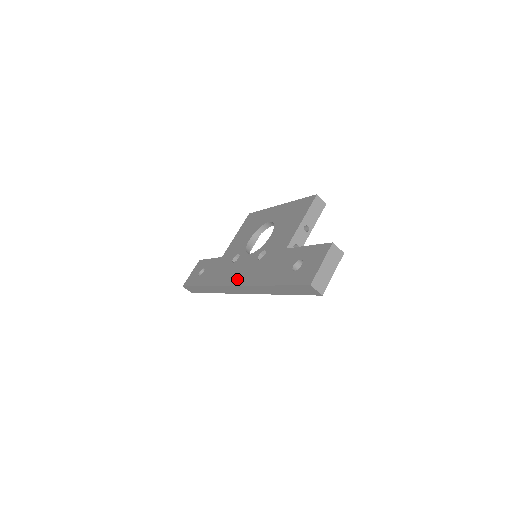
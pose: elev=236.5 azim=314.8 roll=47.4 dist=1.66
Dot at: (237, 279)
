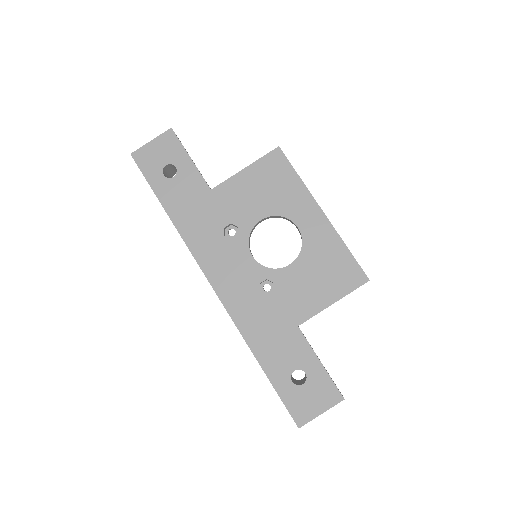
Dot at: (222, 285)
